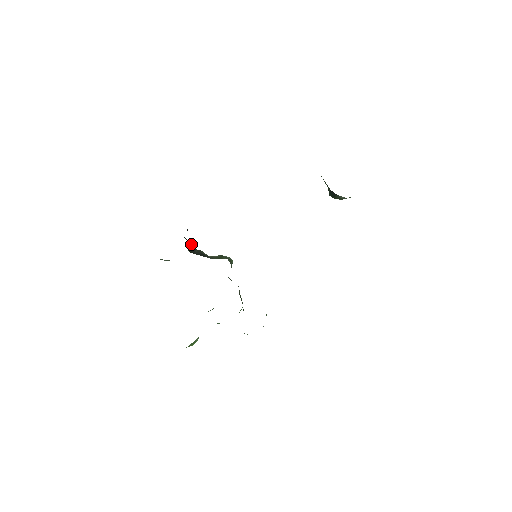
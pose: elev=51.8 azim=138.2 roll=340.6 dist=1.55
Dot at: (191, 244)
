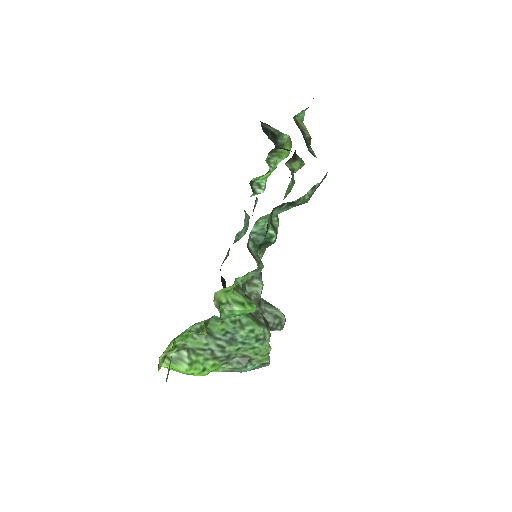
Dot at: occluded
